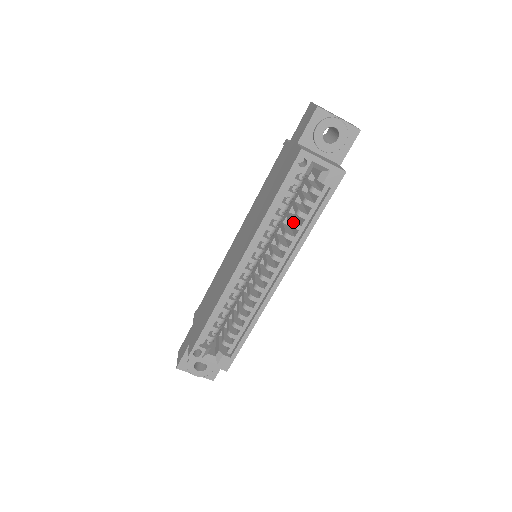
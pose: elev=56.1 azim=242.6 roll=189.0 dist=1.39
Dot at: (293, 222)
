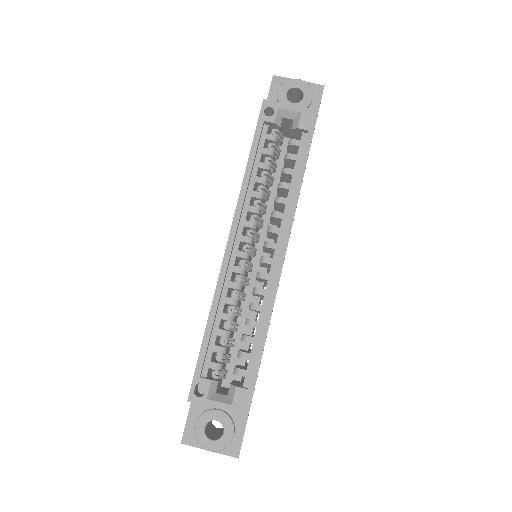
Dot at: (280, 182)
